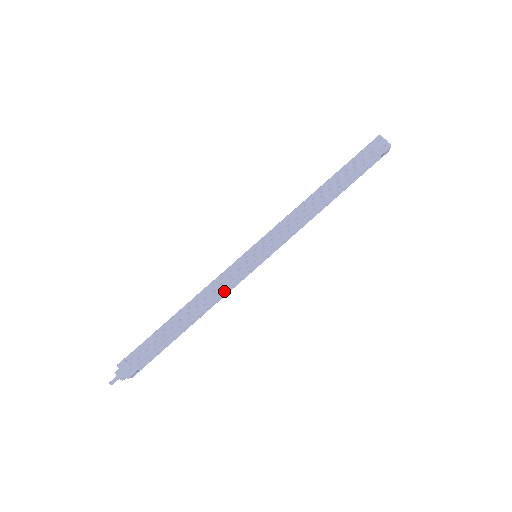
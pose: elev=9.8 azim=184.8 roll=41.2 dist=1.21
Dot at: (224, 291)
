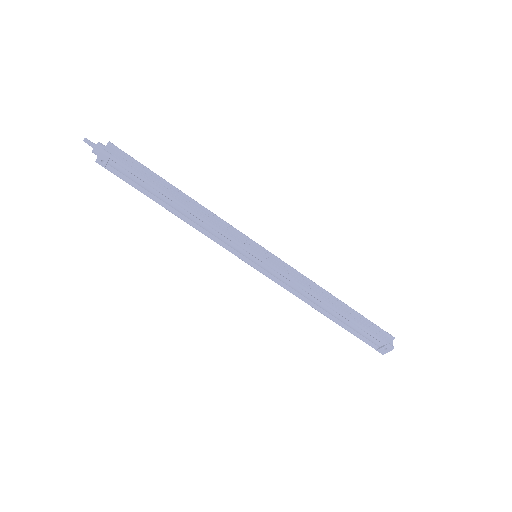
Dot at: (219, 229)
